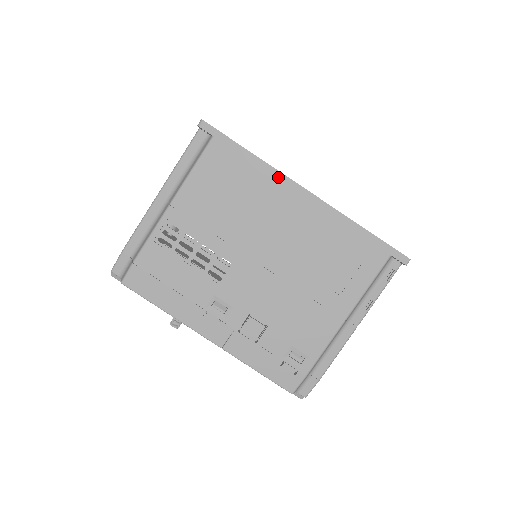
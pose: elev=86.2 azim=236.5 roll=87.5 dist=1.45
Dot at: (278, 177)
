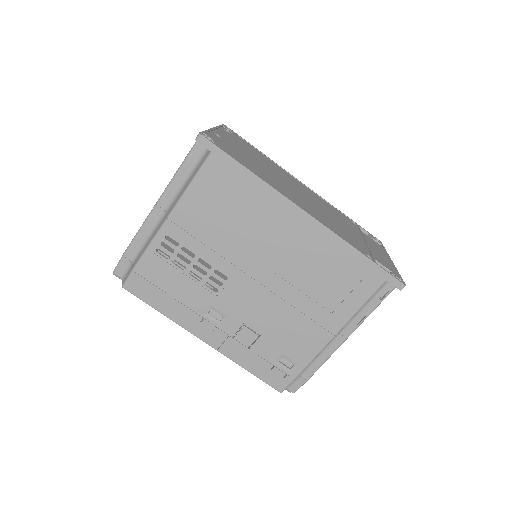
Dot at: (277, 198)
